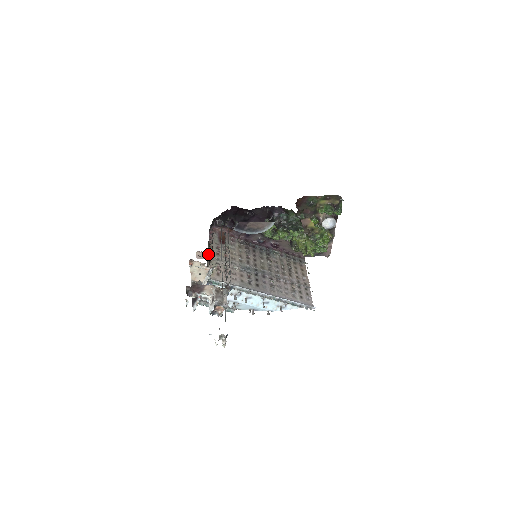
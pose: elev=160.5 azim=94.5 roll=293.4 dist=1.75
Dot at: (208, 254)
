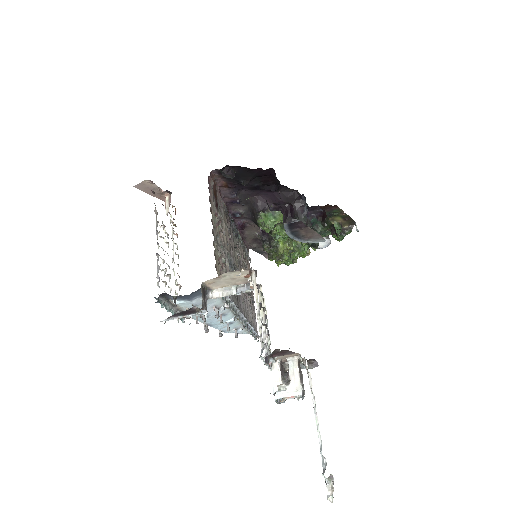
Dot at: occluded
